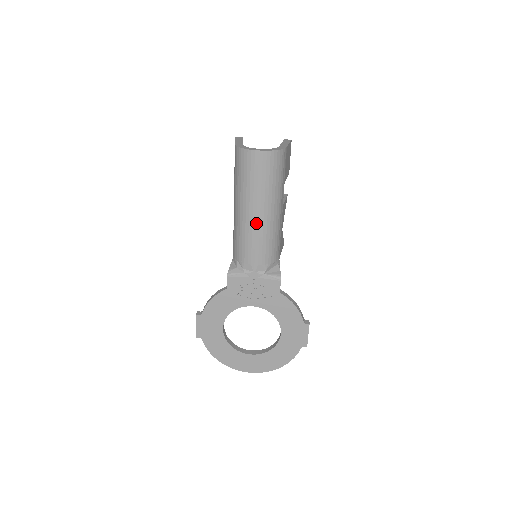
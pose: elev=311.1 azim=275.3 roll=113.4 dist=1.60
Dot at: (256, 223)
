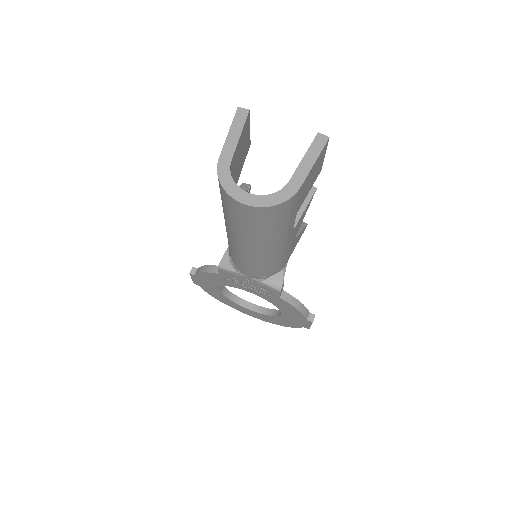
Dot at: (247, 252)
